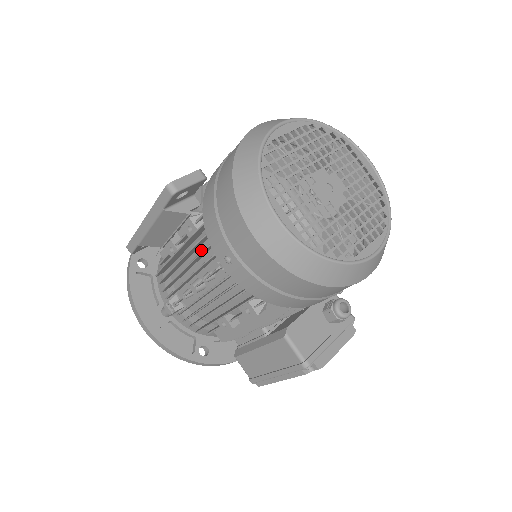
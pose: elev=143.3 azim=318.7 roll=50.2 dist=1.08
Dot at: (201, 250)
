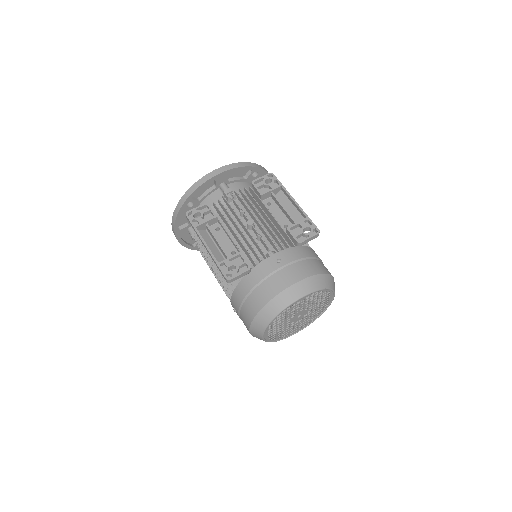
Dot at: occluded
